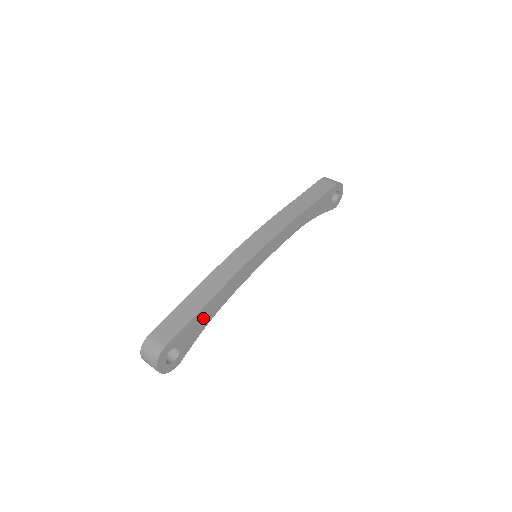
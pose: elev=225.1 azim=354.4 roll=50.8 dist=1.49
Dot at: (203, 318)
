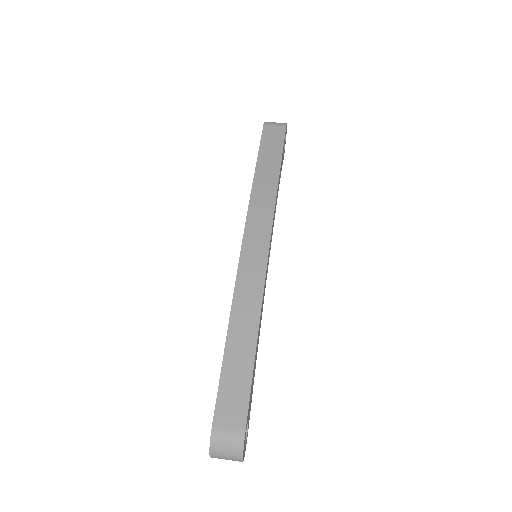
Dot at: (254, 367)
